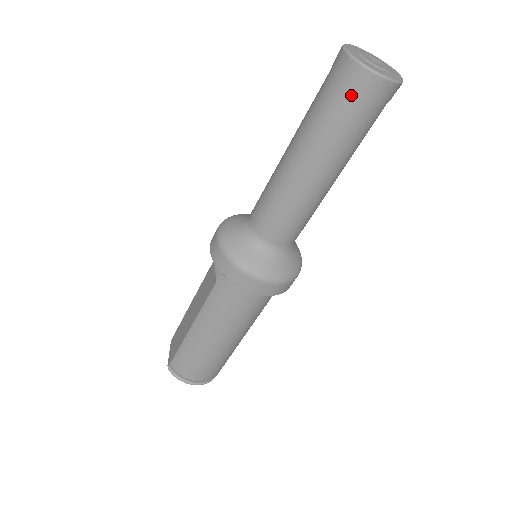
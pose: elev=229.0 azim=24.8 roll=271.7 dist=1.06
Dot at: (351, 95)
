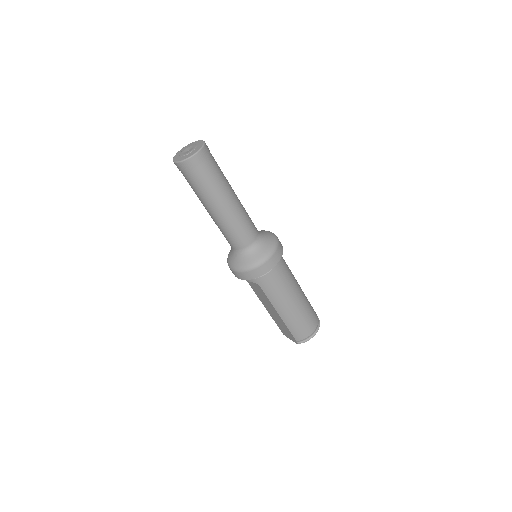
Dot at: (198, 170)
